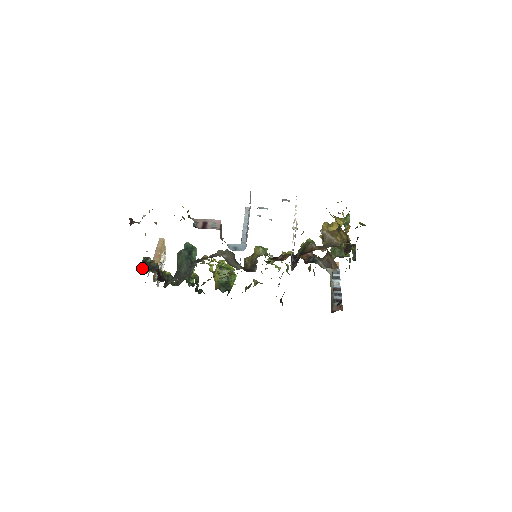
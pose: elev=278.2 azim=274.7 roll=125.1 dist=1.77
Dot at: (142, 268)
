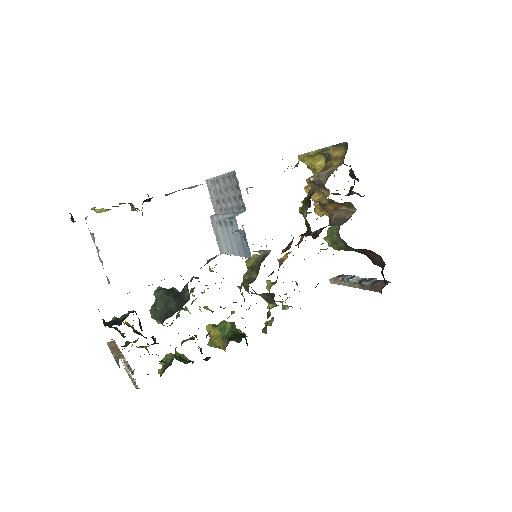
Dot at: (108, 324)
